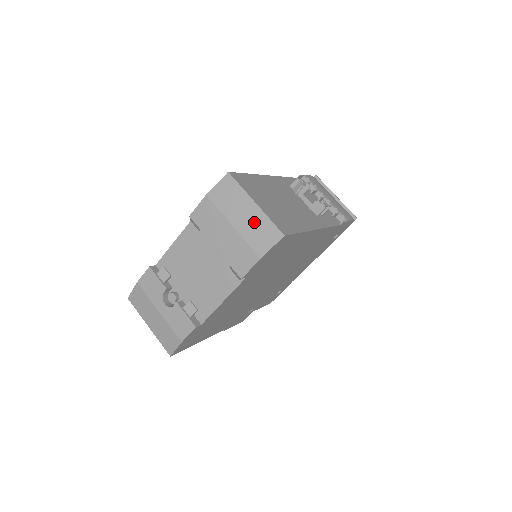
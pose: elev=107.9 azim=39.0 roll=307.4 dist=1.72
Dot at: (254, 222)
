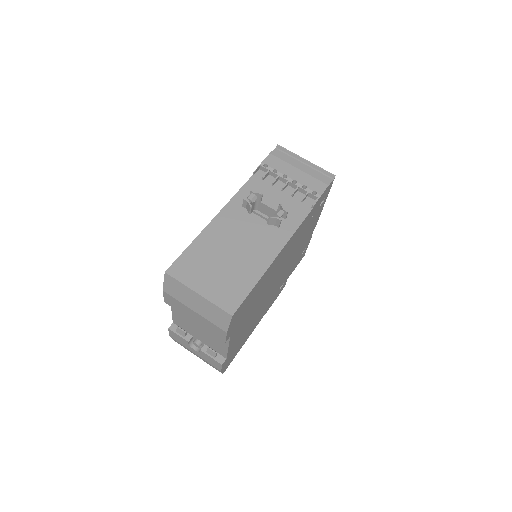
Dot at: (206, 308)
